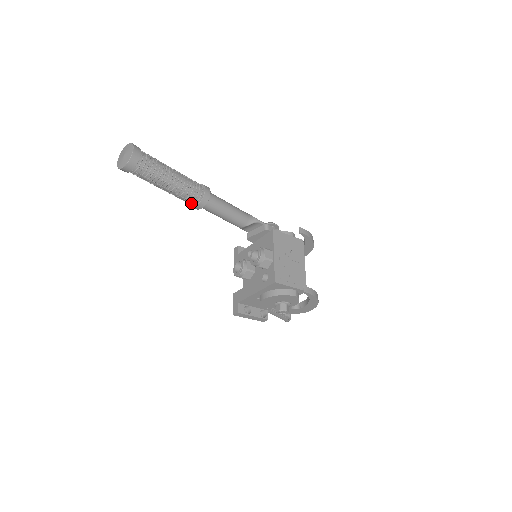
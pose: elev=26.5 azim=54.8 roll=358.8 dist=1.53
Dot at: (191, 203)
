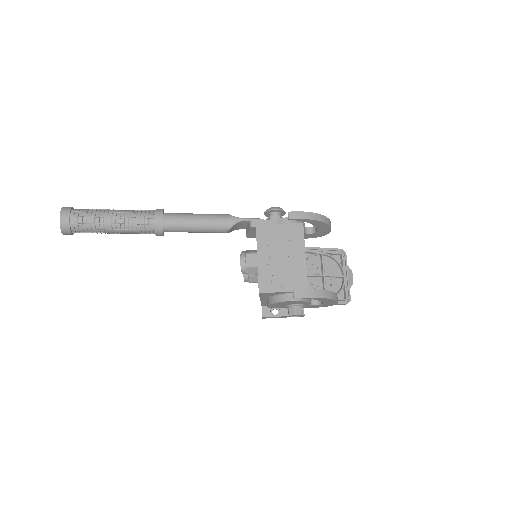
Dot at: occluded
